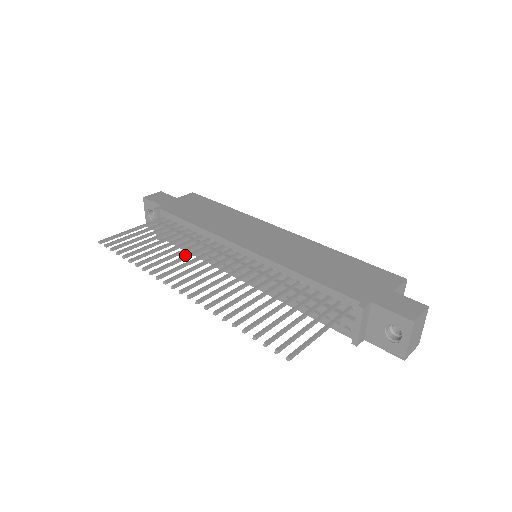
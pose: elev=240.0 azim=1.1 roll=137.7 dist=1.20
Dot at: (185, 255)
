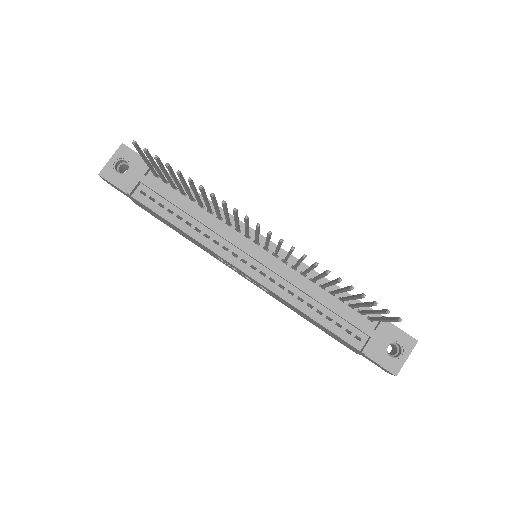
Dot at: occluded
